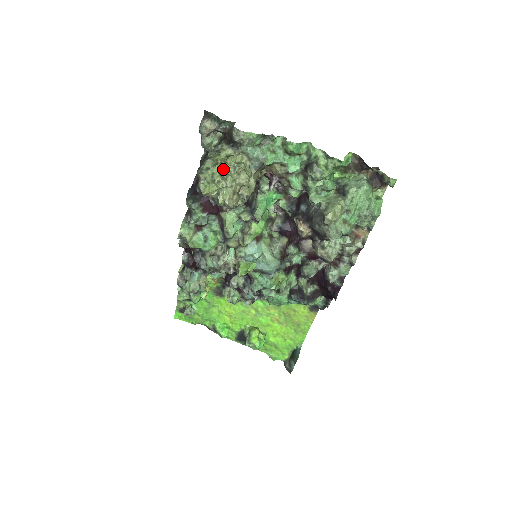
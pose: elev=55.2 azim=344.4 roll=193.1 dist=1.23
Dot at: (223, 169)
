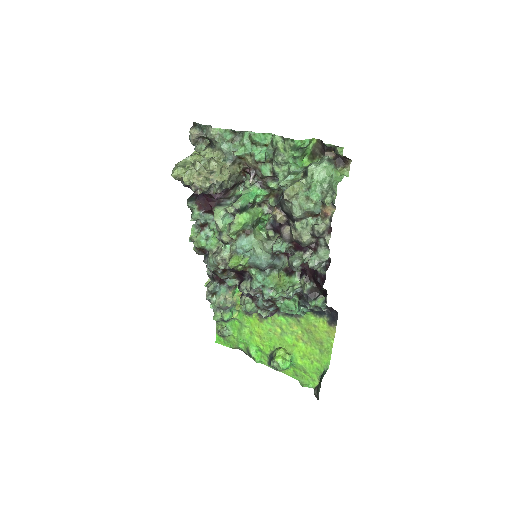
Dot at: (196, 159)
